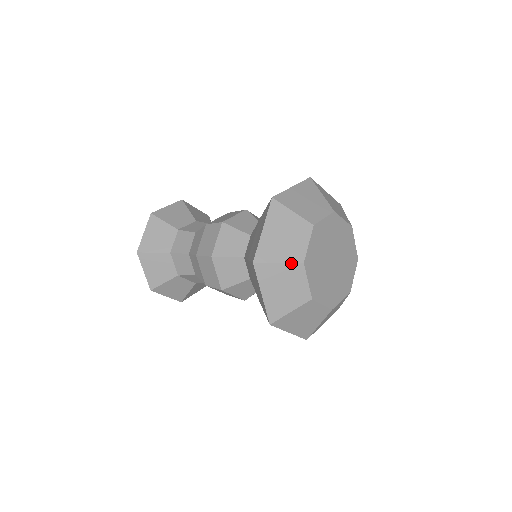
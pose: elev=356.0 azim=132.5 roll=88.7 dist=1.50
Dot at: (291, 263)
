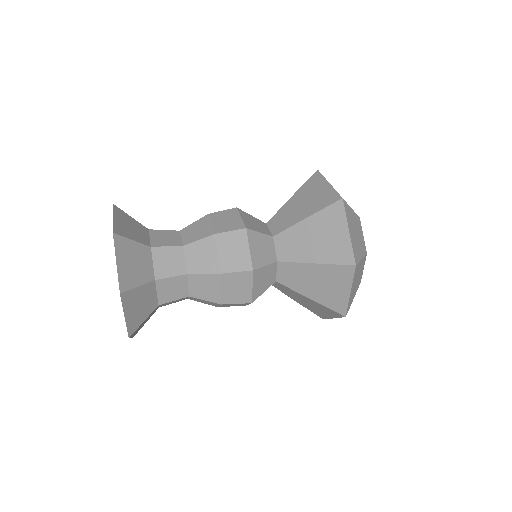
Dot at: (364, 256)
